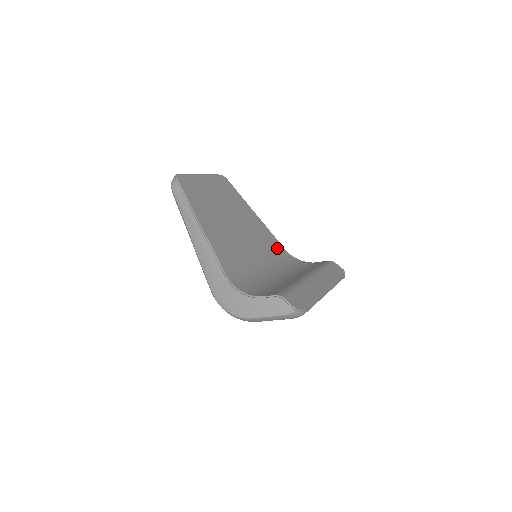
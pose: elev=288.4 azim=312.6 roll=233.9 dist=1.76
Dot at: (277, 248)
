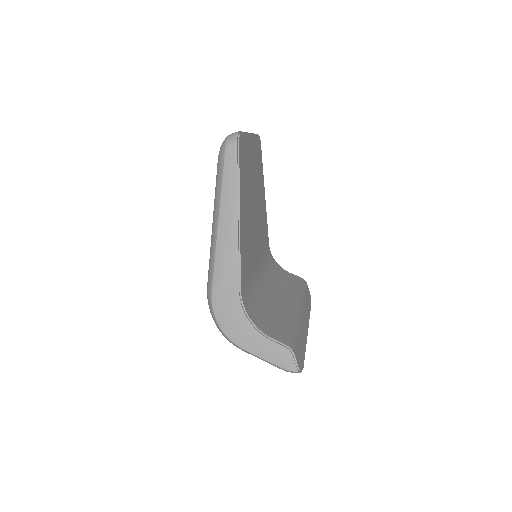
Dot at: (266, 243)
